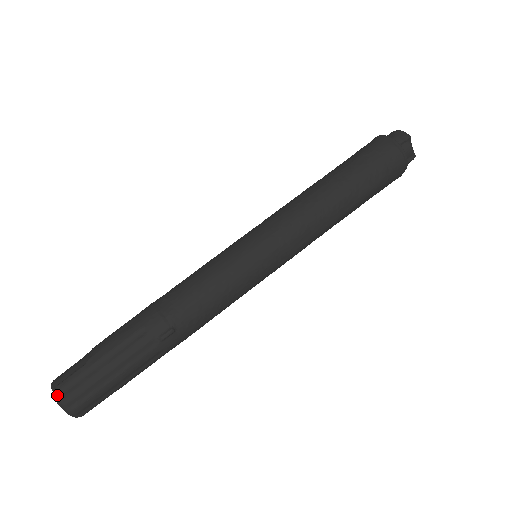
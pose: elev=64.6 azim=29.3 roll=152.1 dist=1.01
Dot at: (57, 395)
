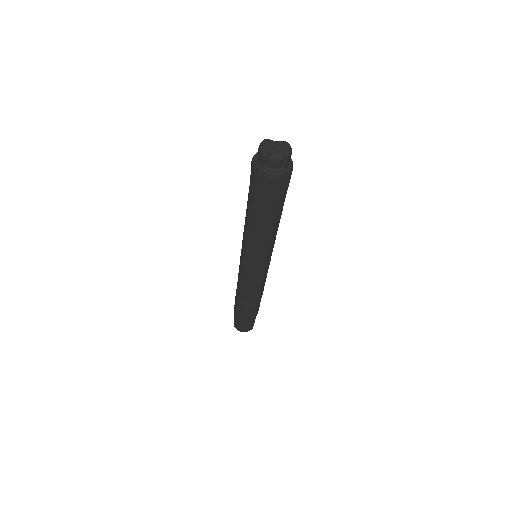
Dot at: occluded
